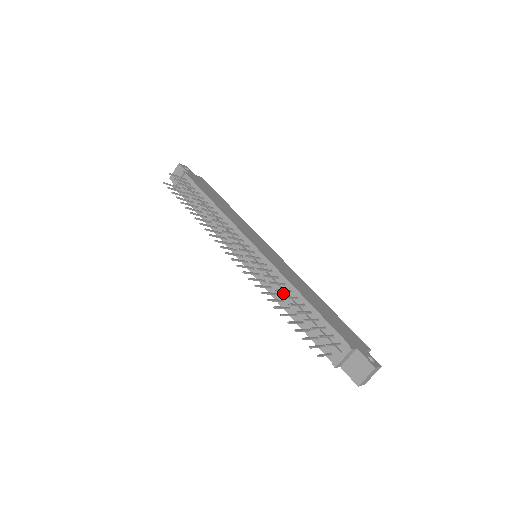
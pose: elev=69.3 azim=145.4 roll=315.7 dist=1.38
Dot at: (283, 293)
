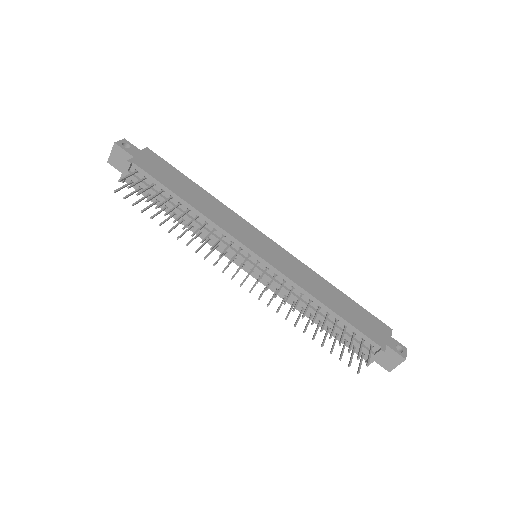
Dot at: (303, 304)
